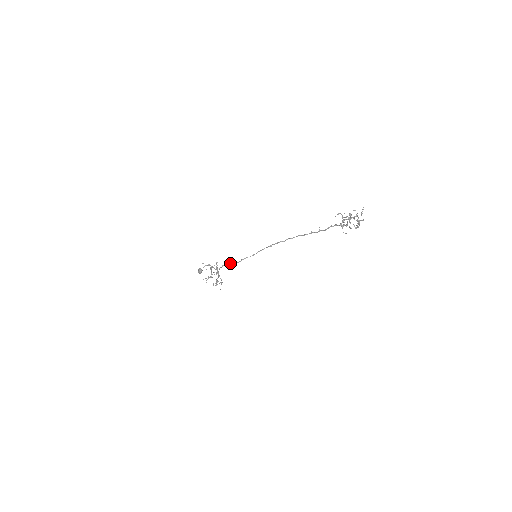
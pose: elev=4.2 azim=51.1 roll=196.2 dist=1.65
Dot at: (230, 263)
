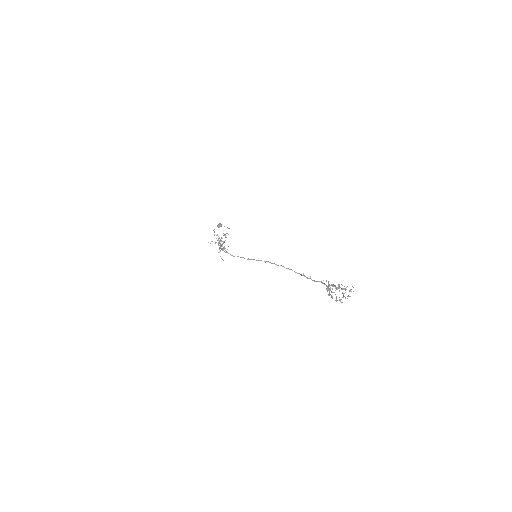
Dot at: occluded
